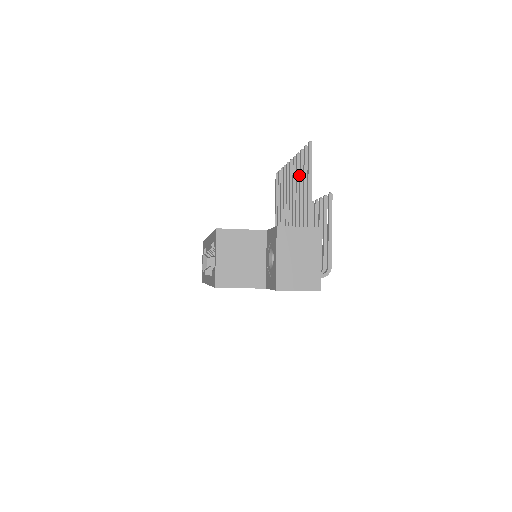
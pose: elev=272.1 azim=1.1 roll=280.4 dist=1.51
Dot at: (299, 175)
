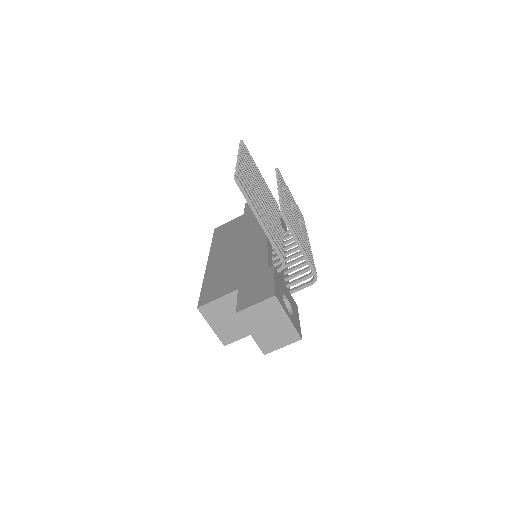
Dot at: (249, 185)
